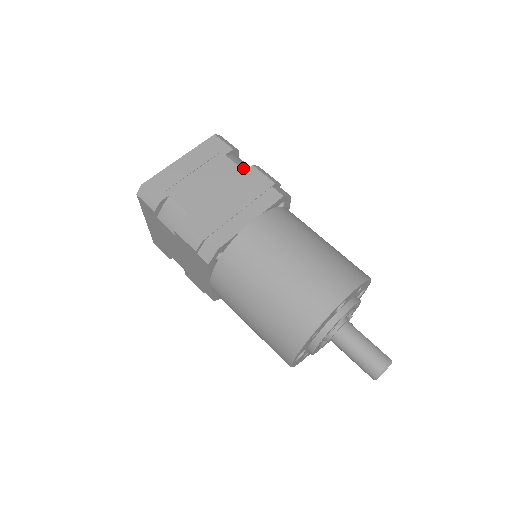
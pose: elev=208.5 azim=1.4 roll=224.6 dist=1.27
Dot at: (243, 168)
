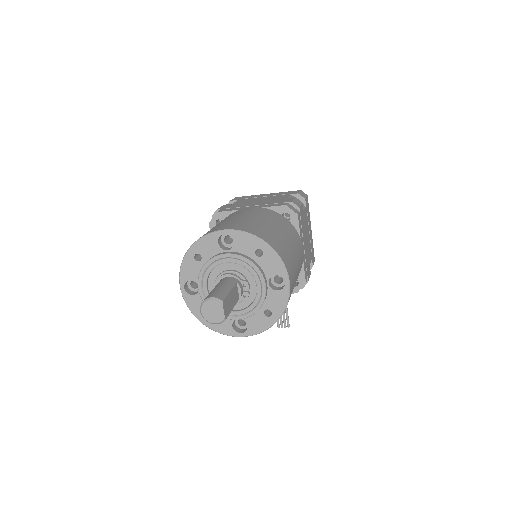
Dot at: occluded
